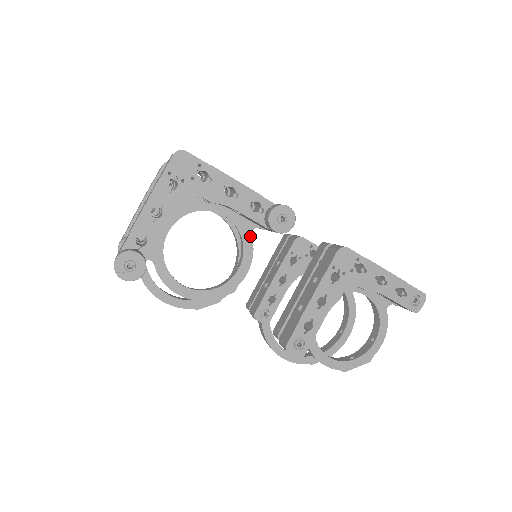
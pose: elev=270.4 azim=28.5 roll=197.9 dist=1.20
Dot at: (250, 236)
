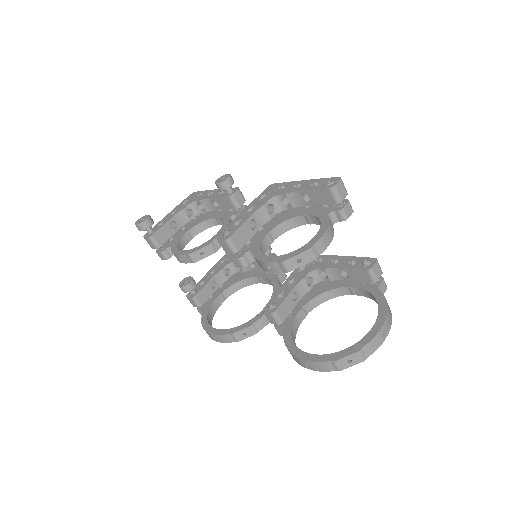
Dot at: (229, 219)
